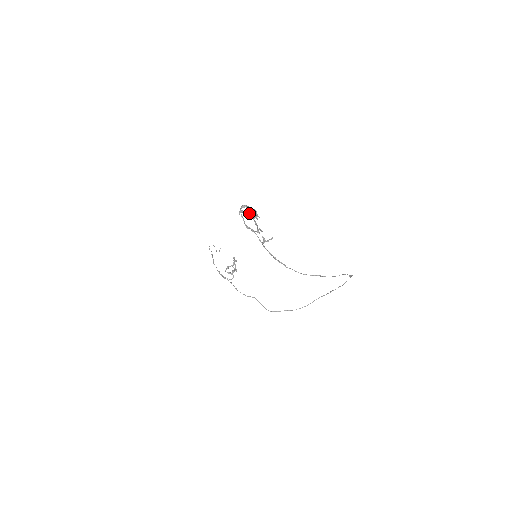
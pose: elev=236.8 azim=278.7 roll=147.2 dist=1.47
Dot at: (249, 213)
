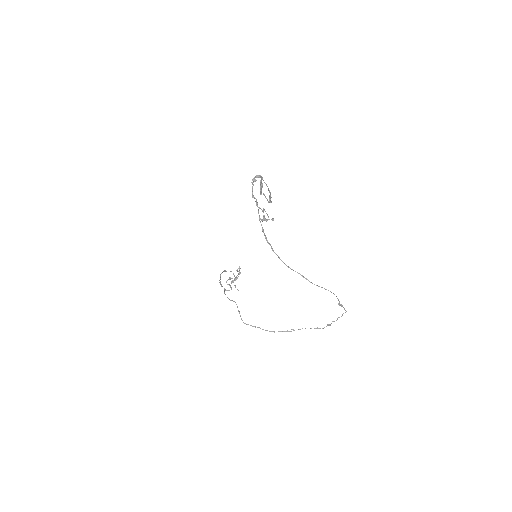
Dot at: (263, 193)
